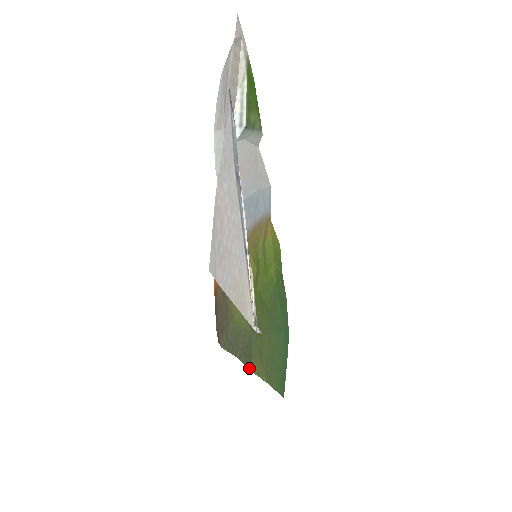
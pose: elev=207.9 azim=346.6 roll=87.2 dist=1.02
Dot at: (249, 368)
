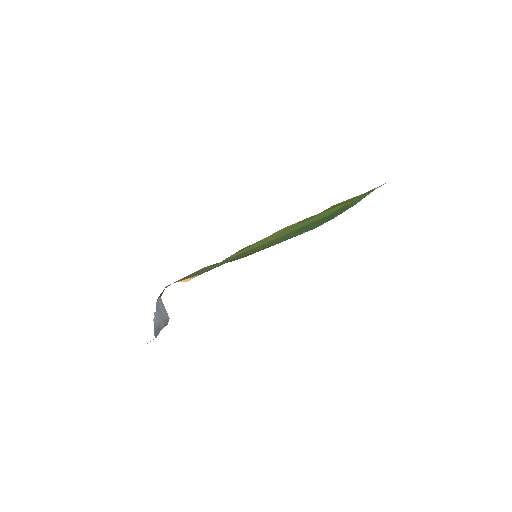
Dot at: occluded
